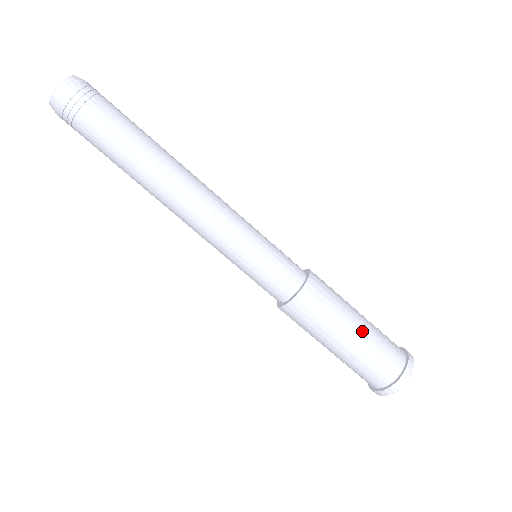
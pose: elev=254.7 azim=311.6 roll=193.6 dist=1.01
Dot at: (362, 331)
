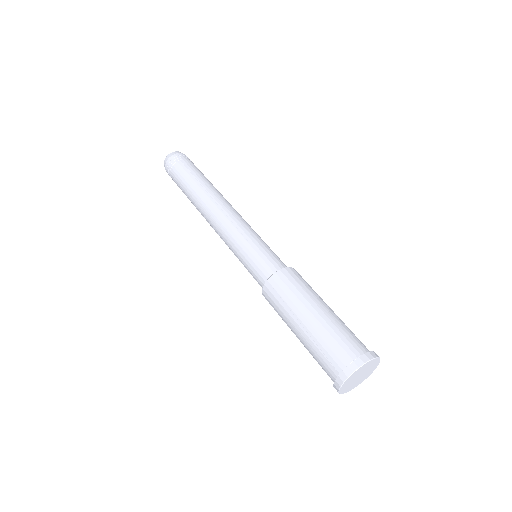
Dot at: (324, 314)
